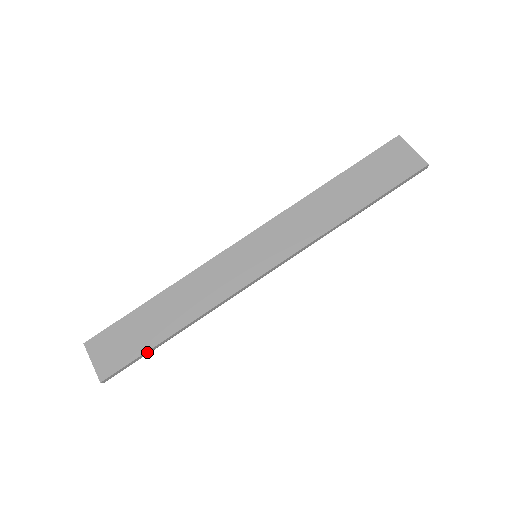
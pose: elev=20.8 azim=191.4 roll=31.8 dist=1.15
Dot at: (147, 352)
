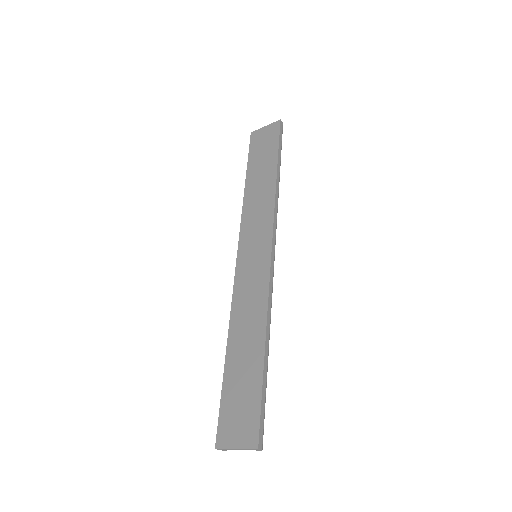
Dot at: (263, 385)
